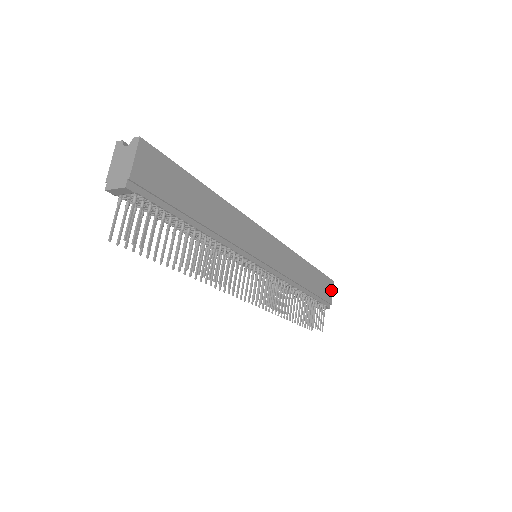
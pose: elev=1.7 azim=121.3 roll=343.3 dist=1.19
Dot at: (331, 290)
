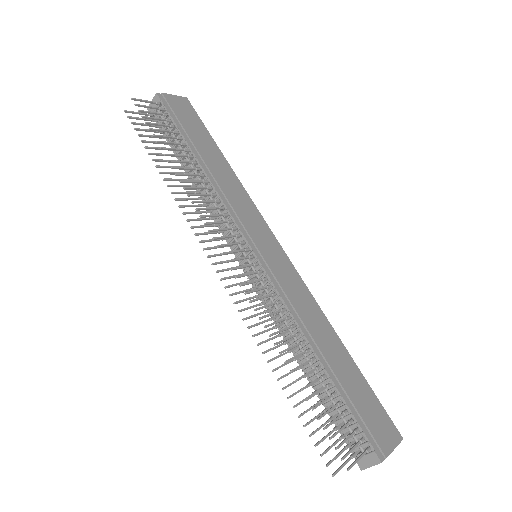
Dot at: (391, 440)
